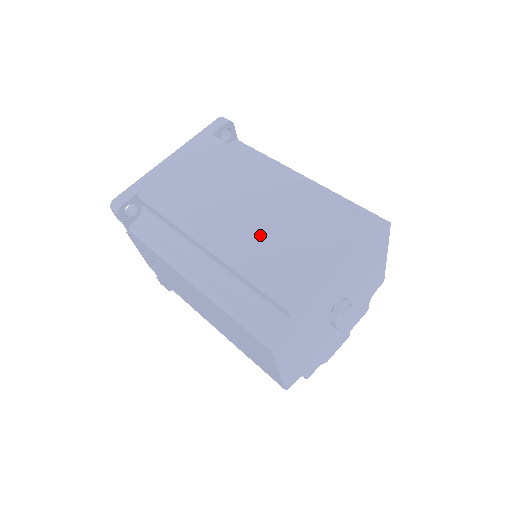
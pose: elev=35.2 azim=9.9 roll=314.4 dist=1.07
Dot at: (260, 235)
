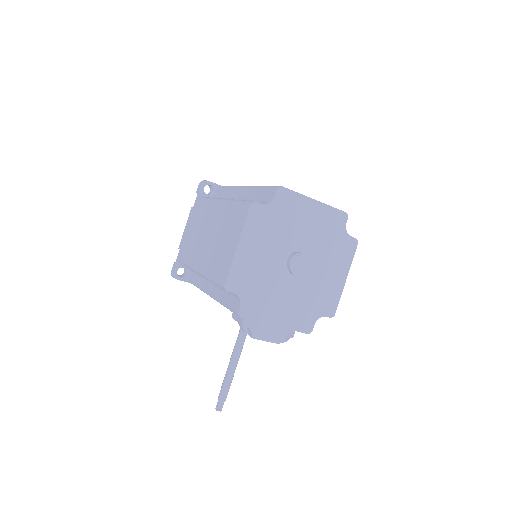
Dot at: occluded
